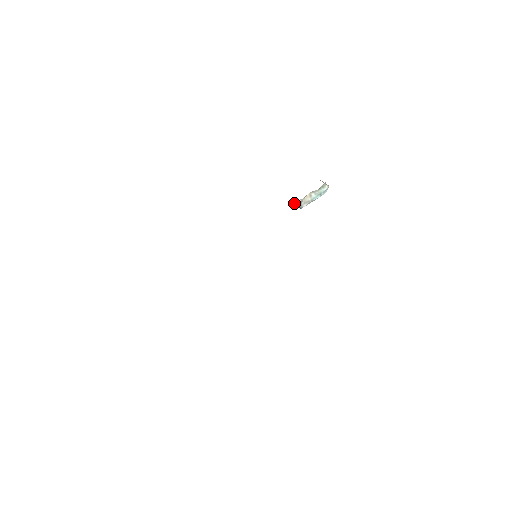
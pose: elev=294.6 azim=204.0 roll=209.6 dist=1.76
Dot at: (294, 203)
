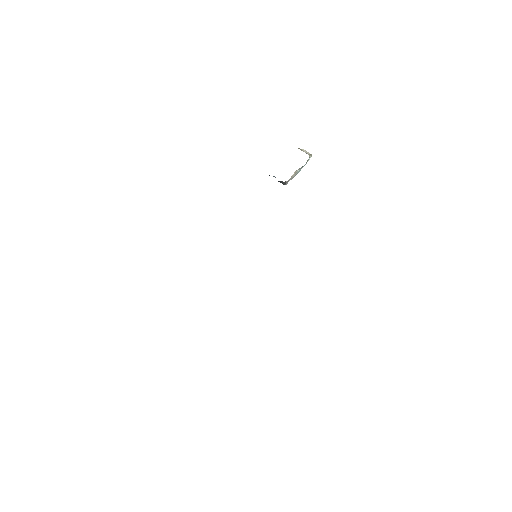
Dot at: occluded
